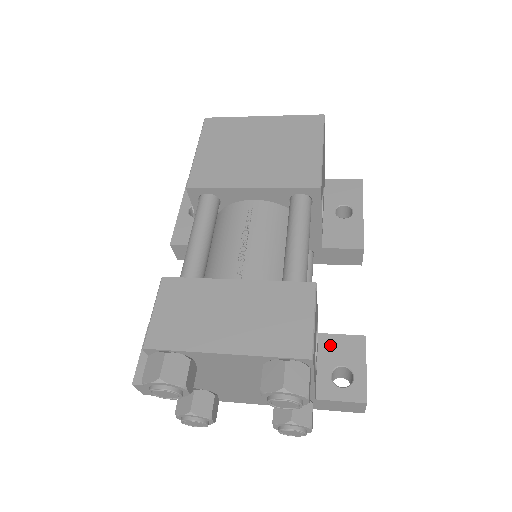
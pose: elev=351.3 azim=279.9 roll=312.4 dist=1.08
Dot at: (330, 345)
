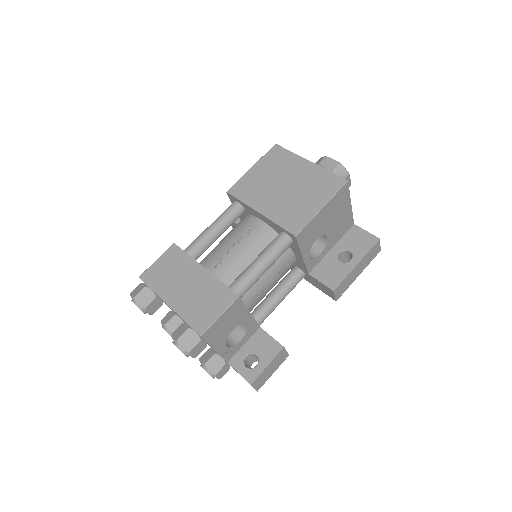
Dot at: (260, 338)
